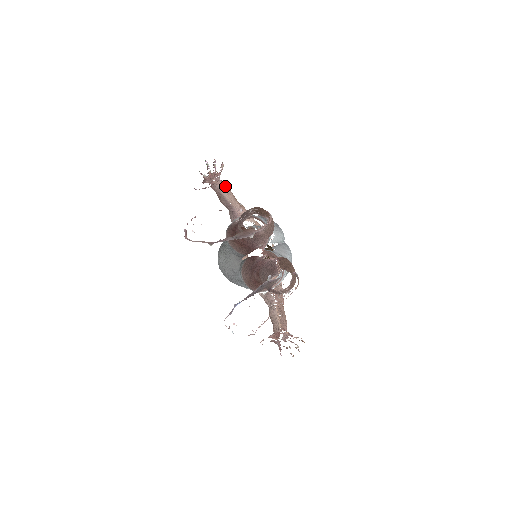
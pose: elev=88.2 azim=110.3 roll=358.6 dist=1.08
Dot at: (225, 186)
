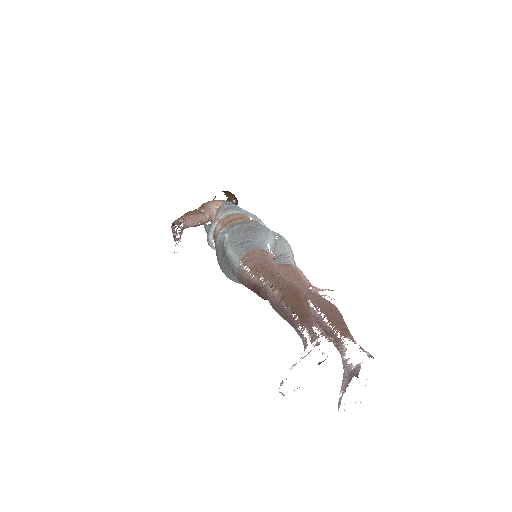
Dot at: (188, 219)
